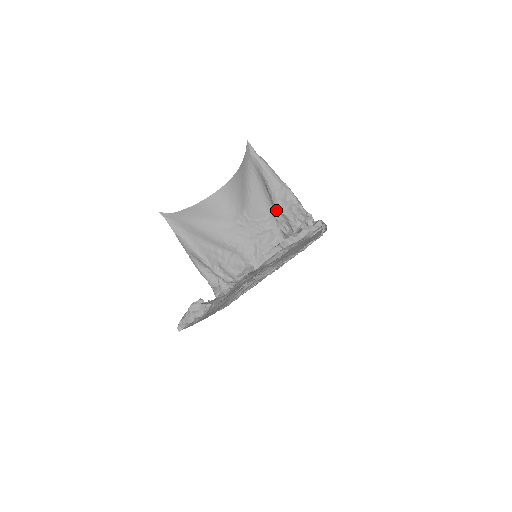
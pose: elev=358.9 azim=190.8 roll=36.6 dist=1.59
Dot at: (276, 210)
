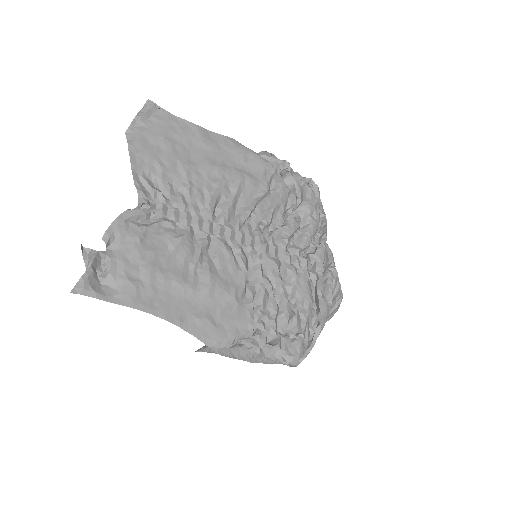
Dot at: occluded
